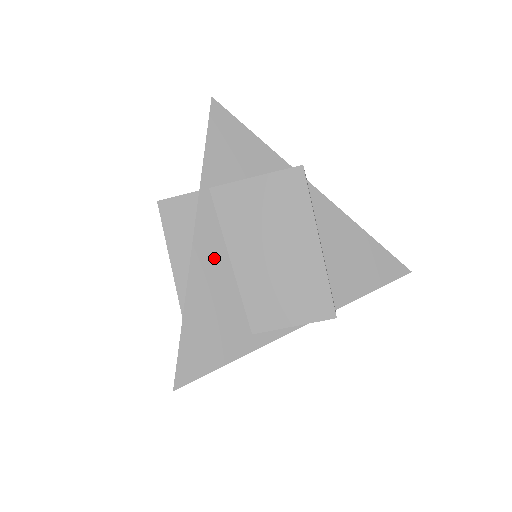
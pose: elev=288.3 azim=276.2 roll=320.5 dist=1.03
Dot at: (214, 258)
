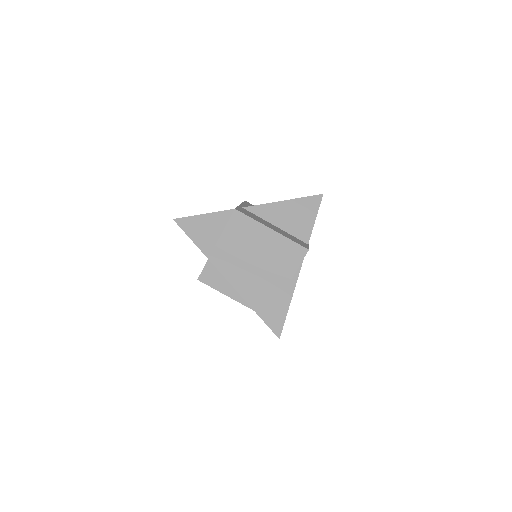
Dot at: (241, 277)
